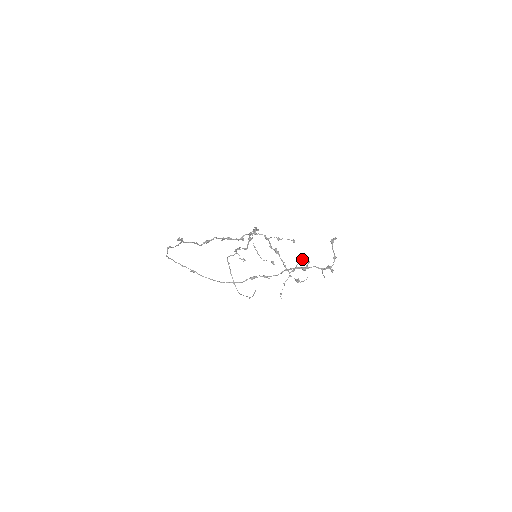
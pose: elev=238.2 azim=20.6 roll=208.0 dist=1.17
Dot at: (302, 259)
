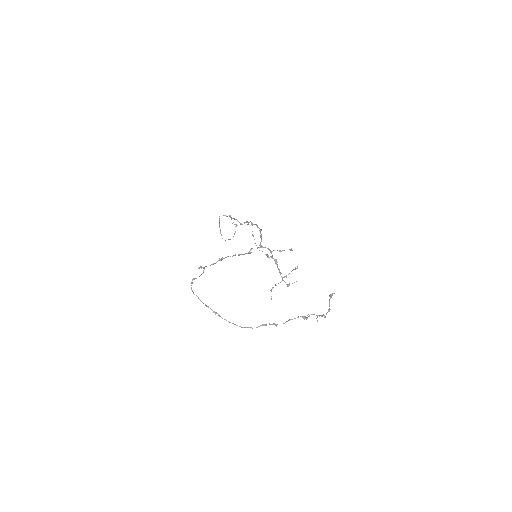
Dot at: occluded
